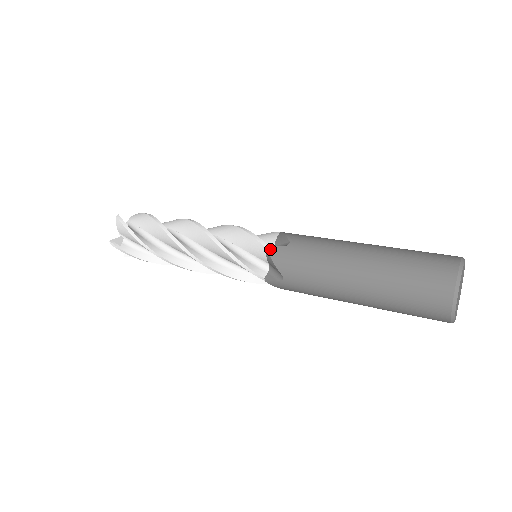
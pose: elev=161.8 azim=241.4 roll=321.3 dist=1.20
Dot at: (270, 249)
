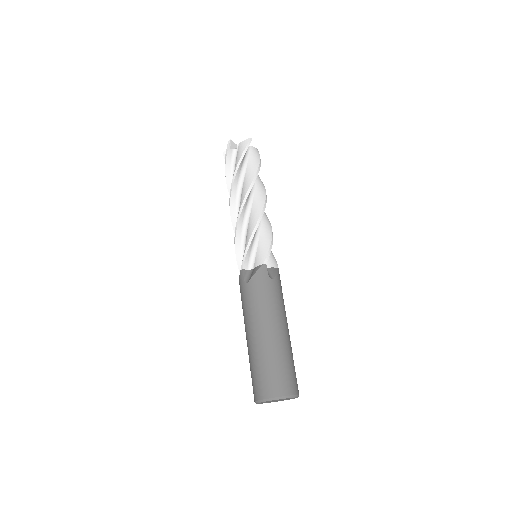
Dot at: (241, 273)
